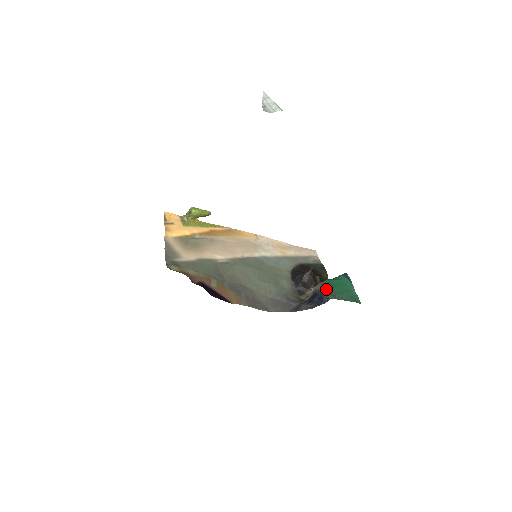
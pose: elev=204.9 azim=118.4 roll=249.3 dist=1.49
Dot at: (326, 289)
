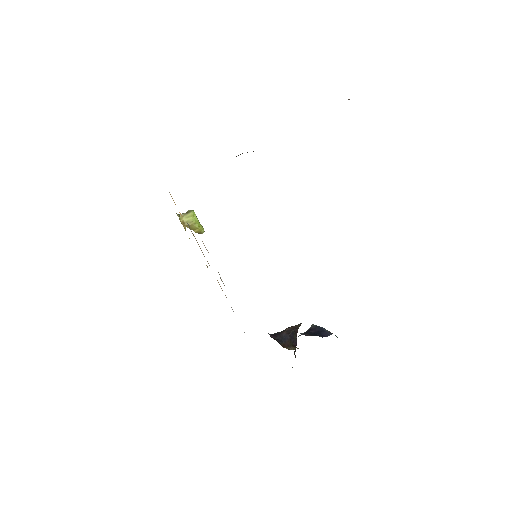
Dot at: occluded
